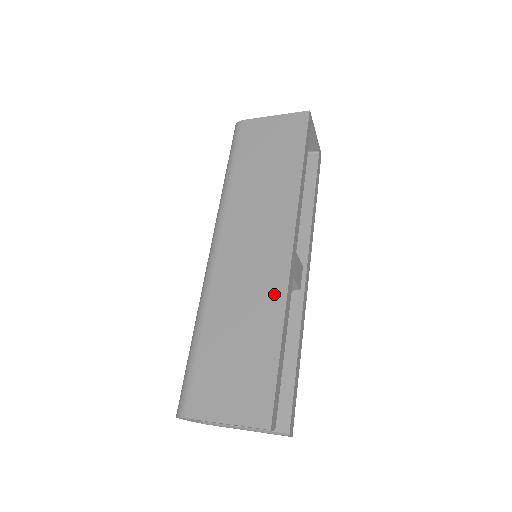
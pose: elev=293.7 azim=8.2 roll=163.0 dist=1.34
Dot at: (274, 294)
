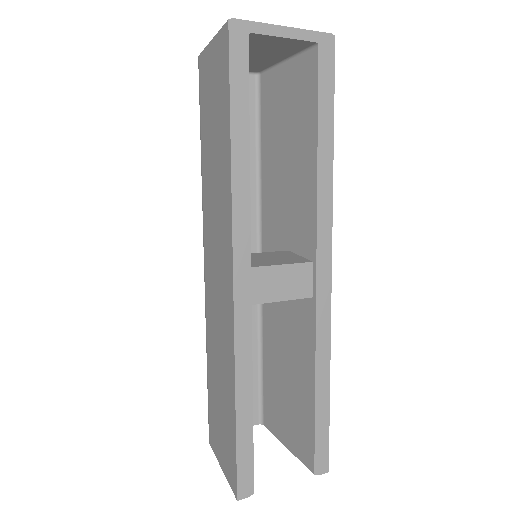
Dot at: (229, 344)
